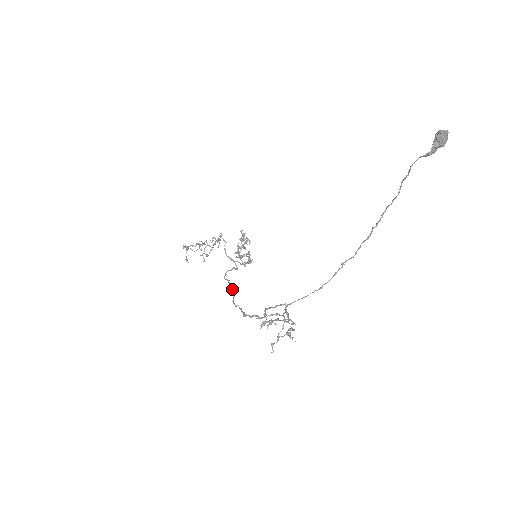
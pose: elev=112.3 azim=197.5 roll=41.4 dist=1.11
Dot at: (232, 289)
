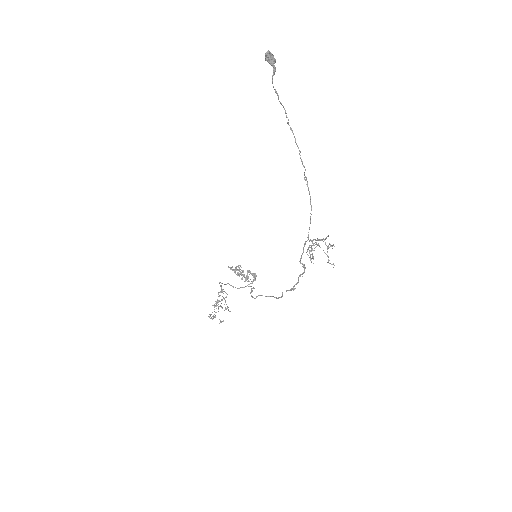
Dot at: (267, 296)
